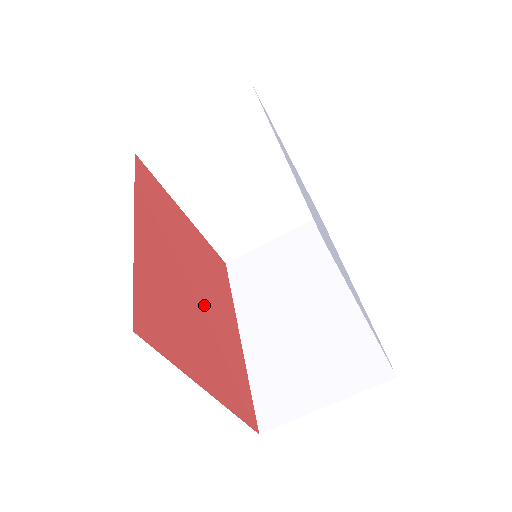
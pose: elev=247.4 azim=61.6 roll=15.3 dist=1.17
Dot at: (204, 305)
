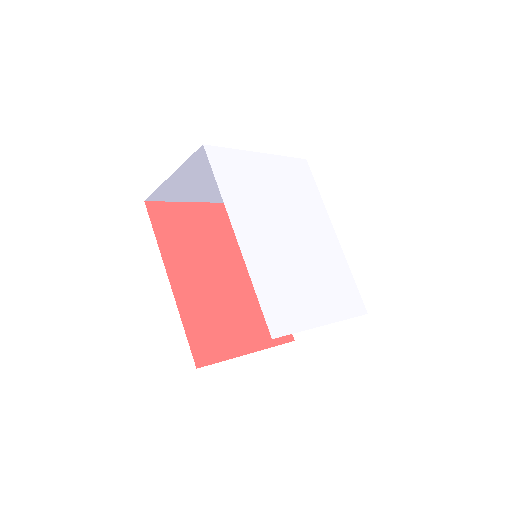
Dot at: (236, 282)
